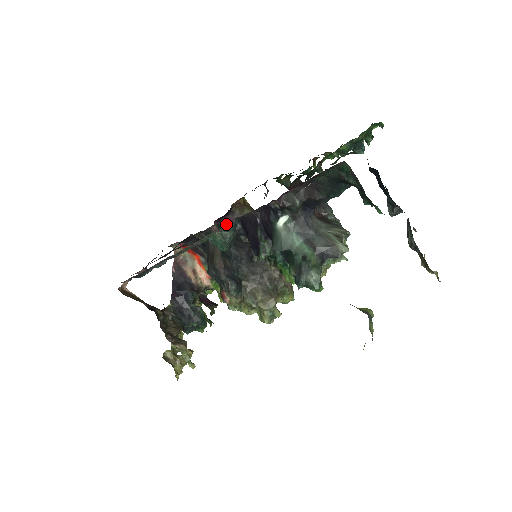
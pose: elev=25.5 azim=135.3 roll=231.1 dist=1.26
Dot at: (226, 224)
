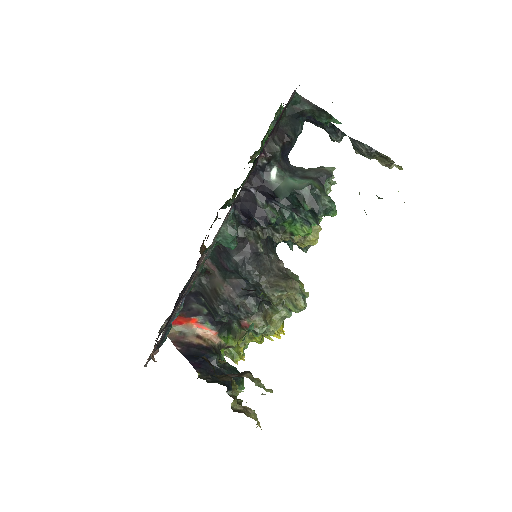
Dot at: occluded
